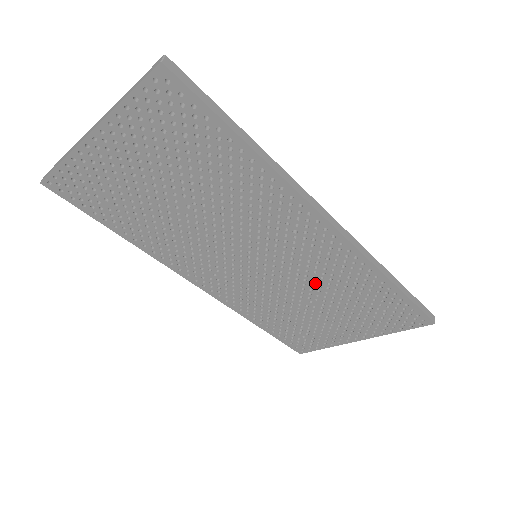
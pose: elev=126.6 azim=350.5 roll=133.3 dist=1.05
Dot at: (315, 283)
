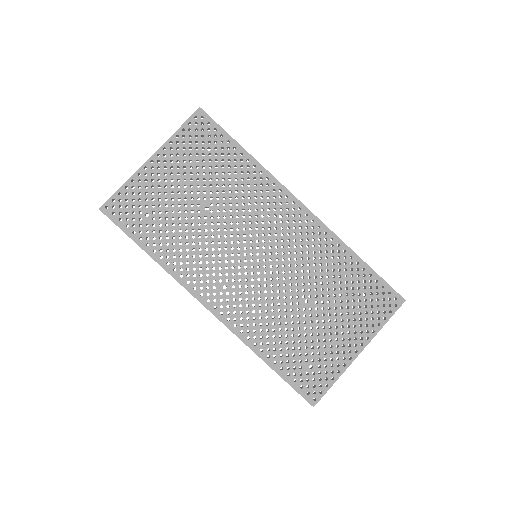
Dot at: (304, 273)
